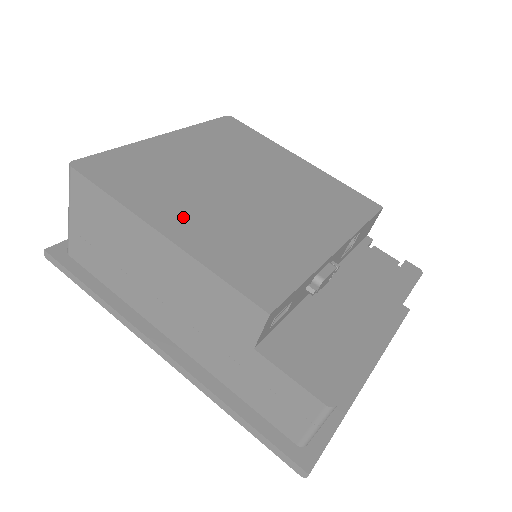
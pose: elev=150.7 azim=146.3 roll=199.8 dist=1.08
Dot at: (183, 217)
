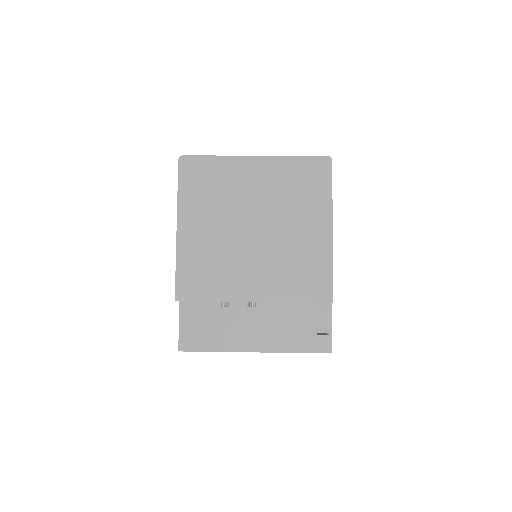
Dot at: (197, 226)
